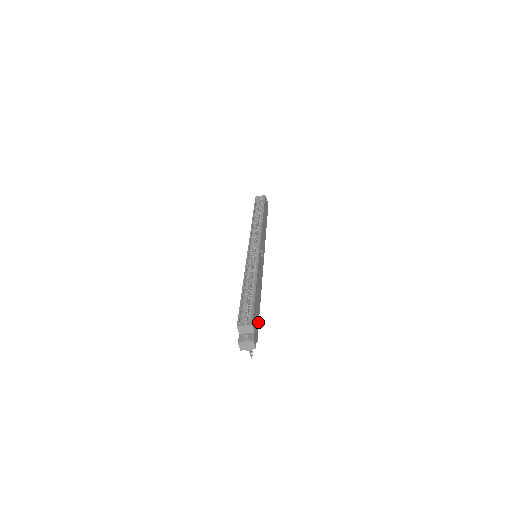
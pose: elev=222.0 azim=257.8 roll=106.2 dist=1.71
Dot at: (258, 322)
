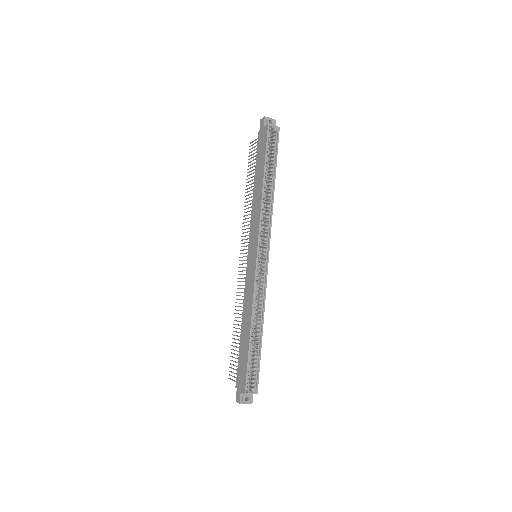
Dot at: occluded
